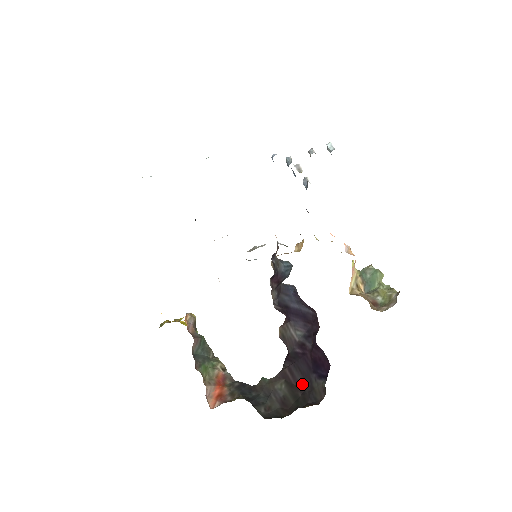
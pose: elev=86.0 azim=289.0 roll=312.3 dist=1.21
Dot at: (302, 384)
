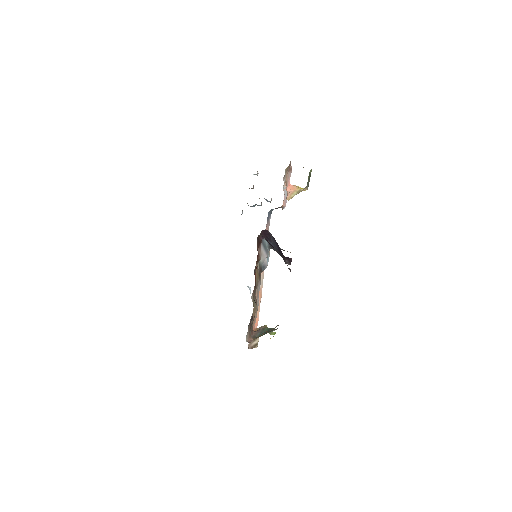
Dot at: occluded
